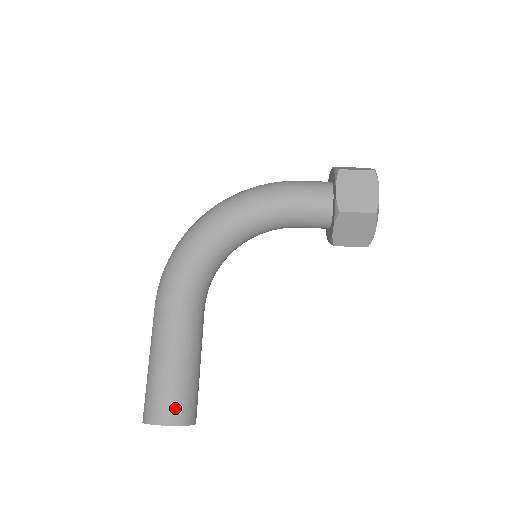
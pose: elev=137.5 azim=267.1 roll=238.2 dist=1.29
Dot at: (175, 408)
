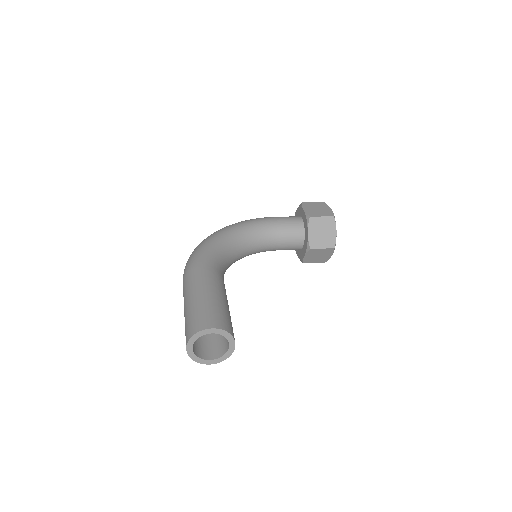
Dot at: (219, 319)
